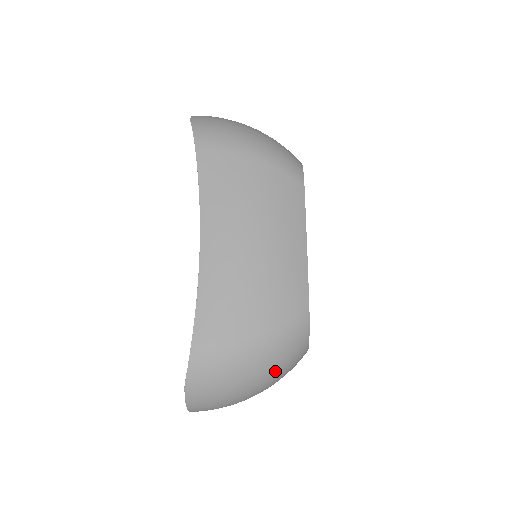
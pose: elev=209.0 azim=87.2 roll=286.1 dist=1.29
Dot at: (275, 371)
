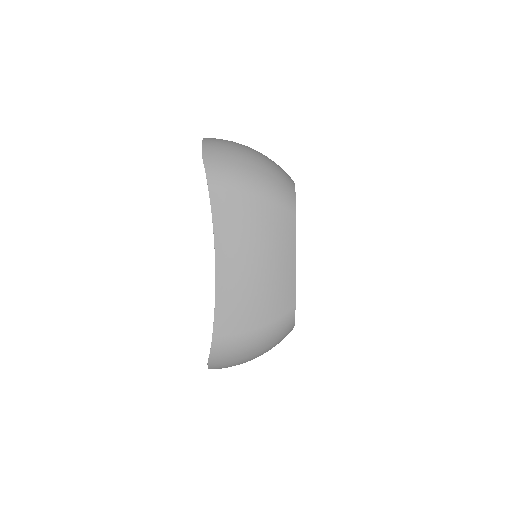
Dot at: (270, 348)
